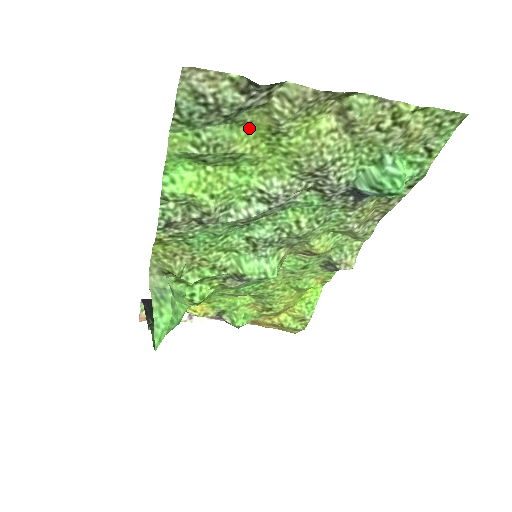
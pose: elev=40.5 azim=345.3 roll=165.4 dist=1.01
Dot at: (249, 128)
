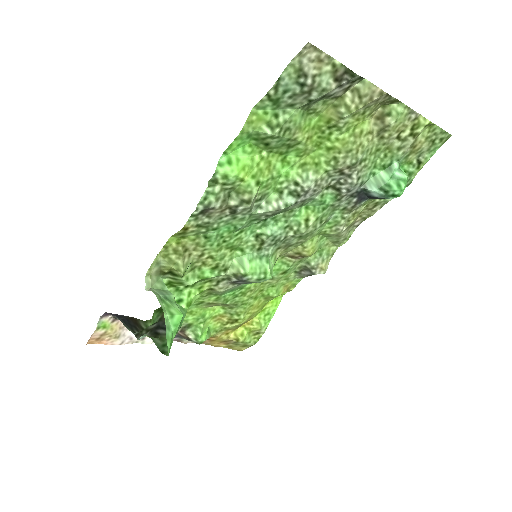
Dot at: (313, 118)
